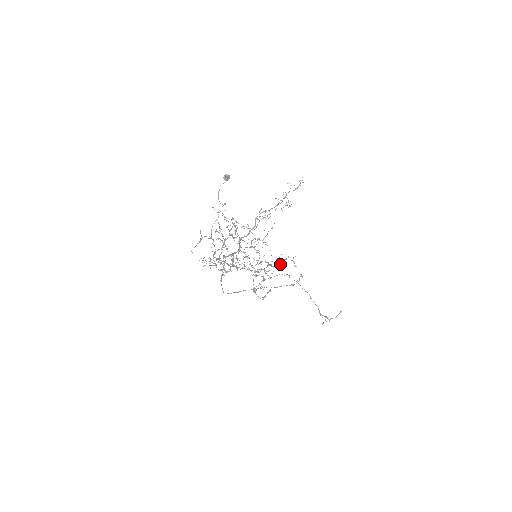
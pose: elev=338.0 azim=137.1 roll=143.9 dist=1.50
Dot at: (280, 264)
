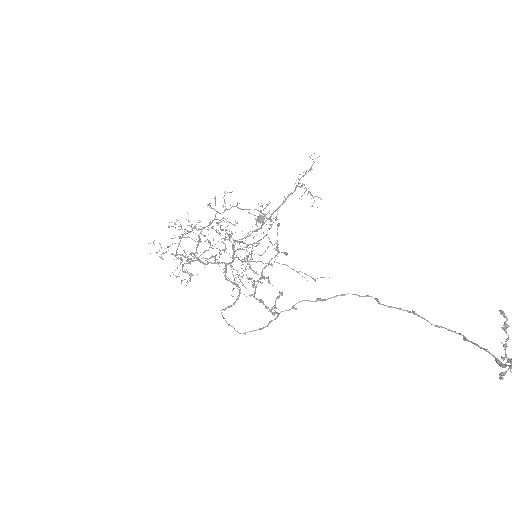
Dot at: (211, 207)
